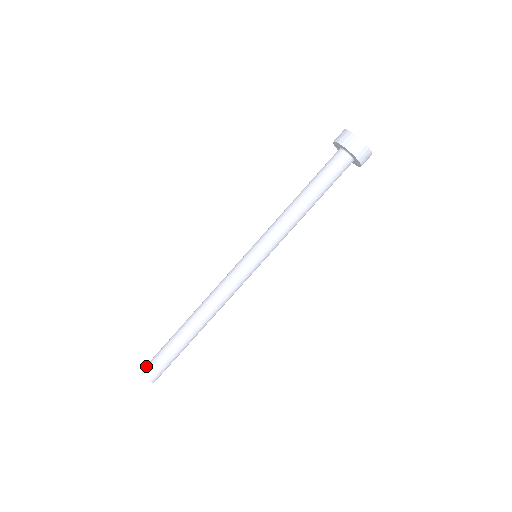
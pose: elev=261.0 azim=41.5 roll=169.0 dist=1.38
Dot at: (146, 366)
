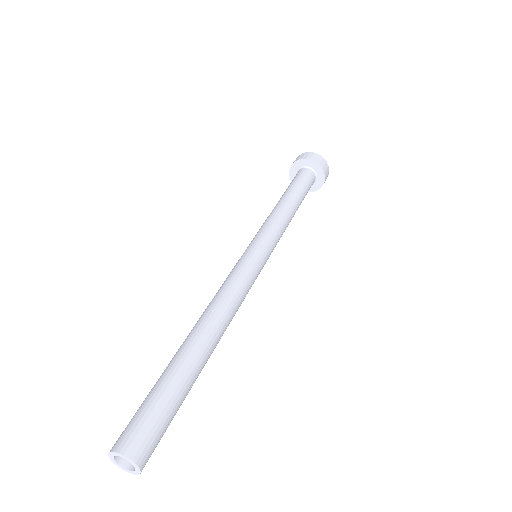
Dot at: occluded
